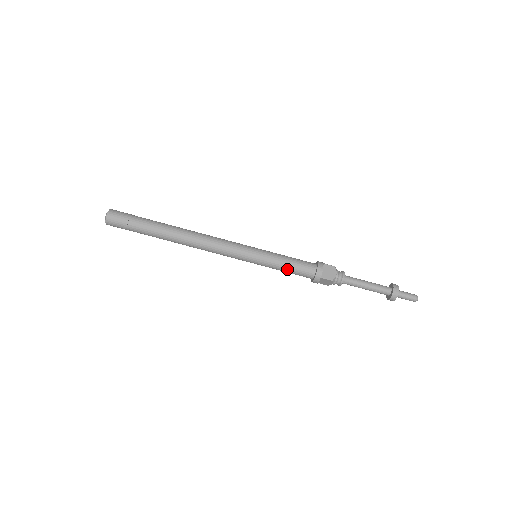
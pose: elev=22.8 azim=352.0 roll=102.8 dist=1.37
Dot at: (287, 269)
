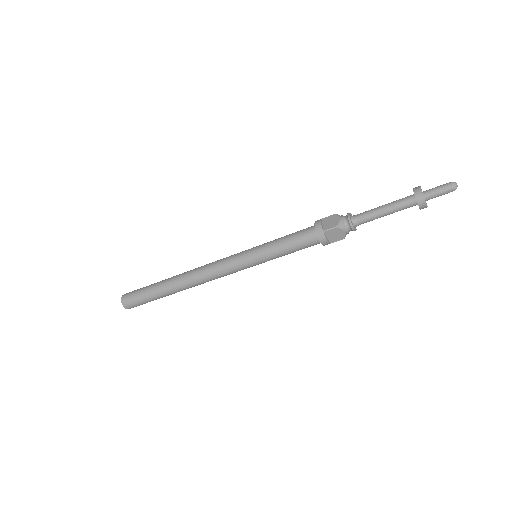
Dot at: (287, 247)
